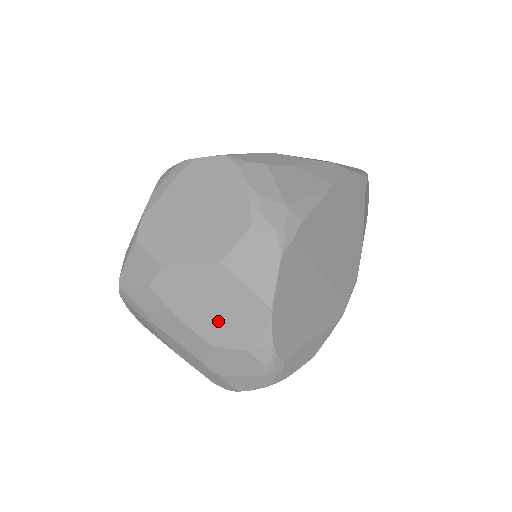
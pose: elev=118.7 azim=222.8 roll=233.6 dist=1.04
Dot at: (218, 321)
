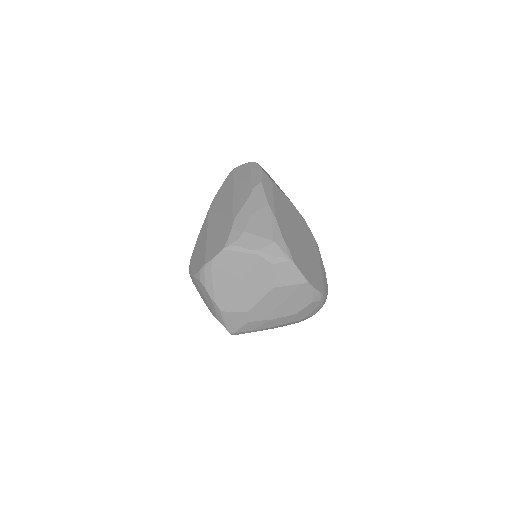
Dot at: (291, 305)
